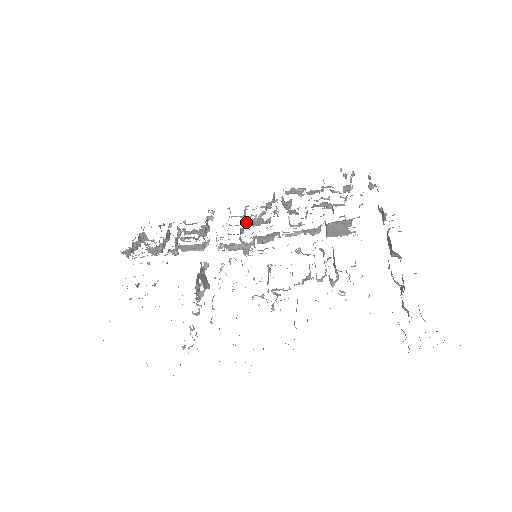
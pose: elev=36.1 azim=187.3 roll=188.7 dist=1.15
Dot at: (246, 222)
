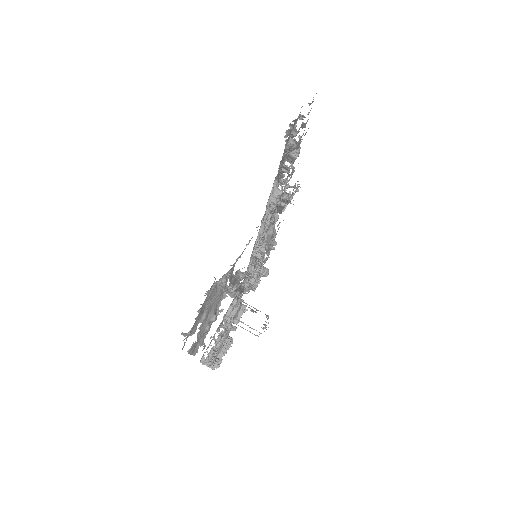
Dot at: occluded
